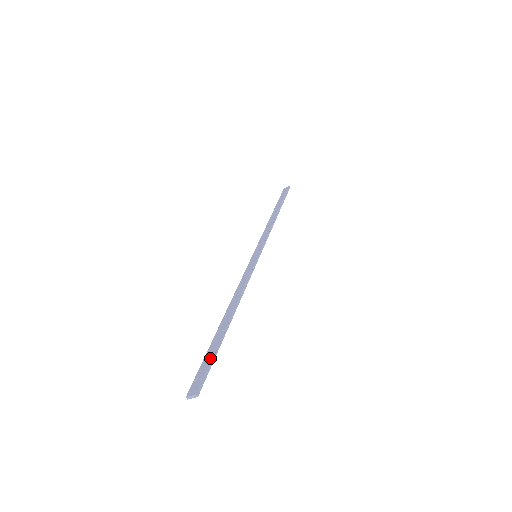
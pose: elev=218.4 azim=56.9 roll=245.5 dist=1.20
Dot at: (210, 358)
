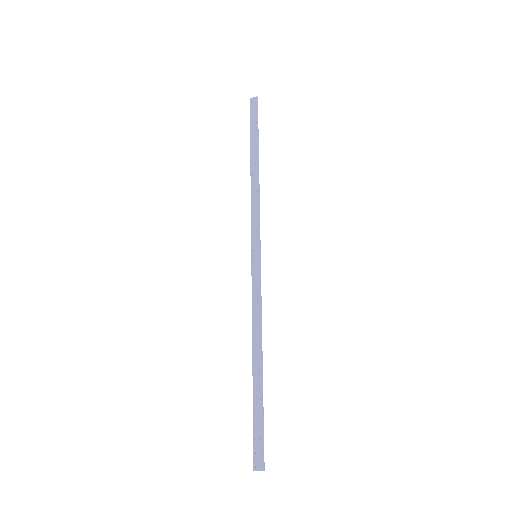
Dot at: (260, 425)
